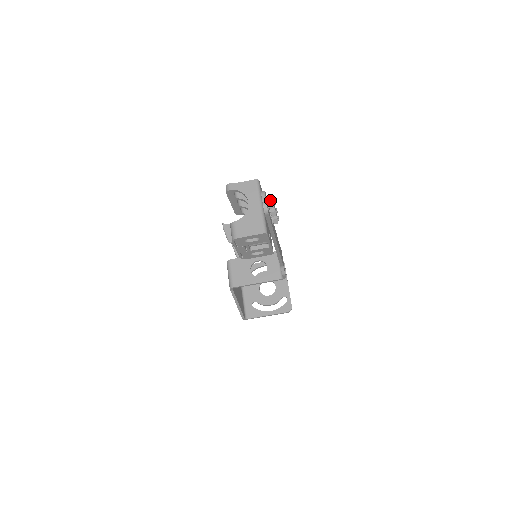
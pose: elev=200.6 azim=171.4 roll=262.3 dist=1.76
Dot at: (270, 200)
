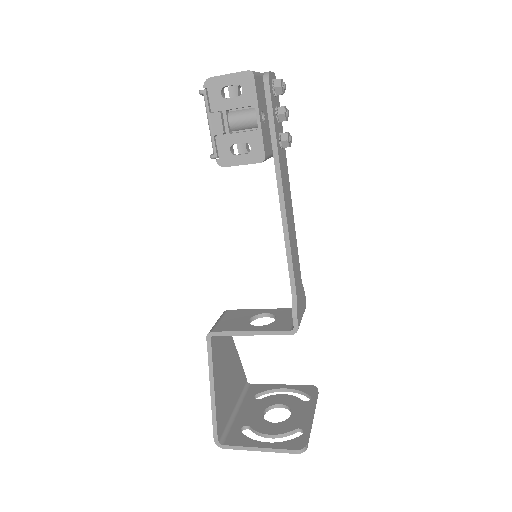
Dot at: (278, 79)
